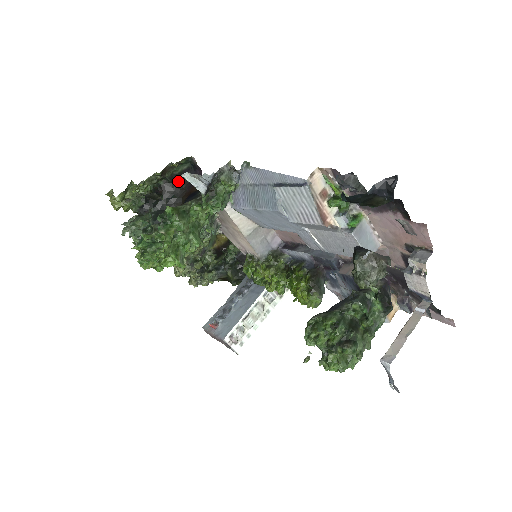
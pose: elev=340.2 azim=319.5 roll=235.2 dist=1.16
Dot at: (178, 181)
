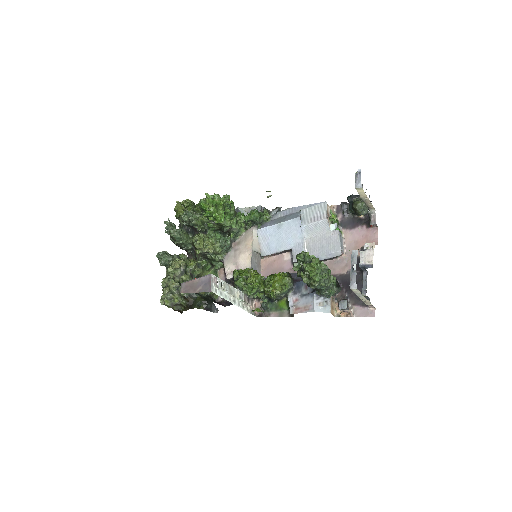
Dot at: occluded
